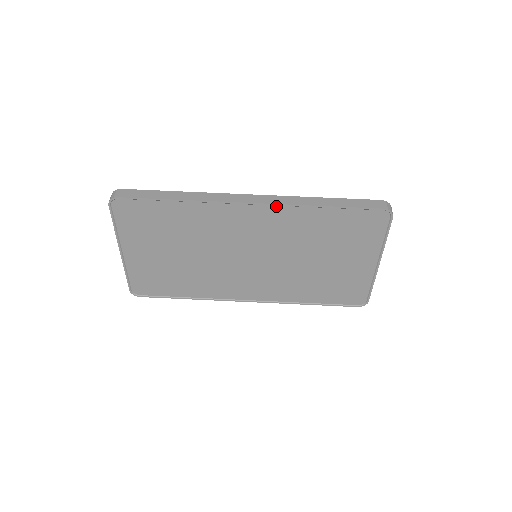
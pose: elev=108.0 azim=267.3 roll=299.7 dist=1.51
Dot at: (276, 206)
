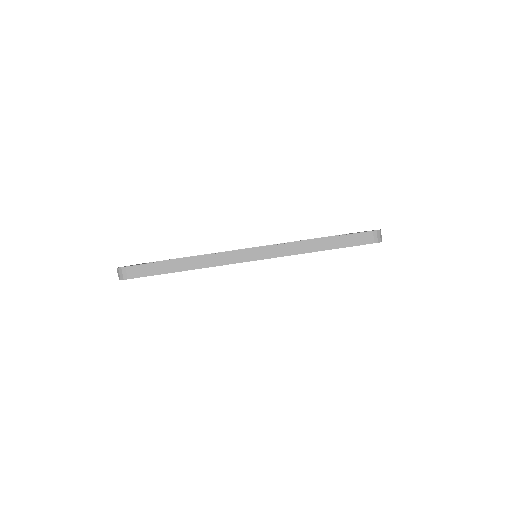
Dot at: (276, 257)
